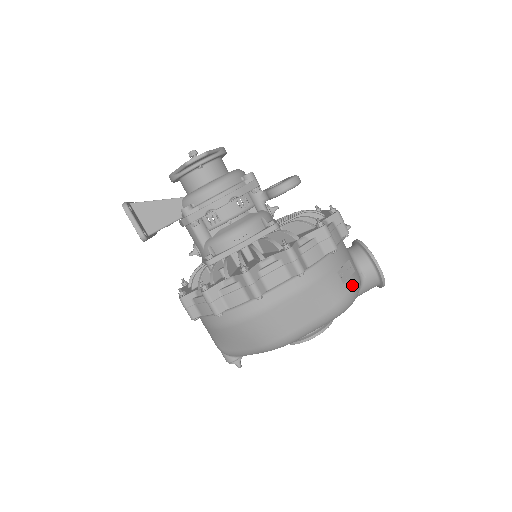
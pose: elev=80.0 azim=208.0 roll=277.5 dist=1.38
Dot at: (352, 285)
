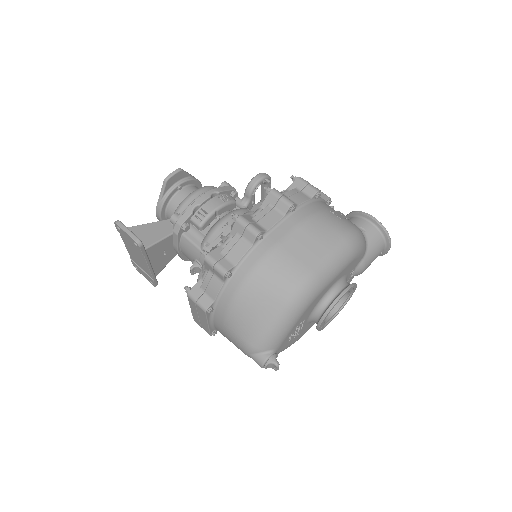
Dot at: (351, 224)
